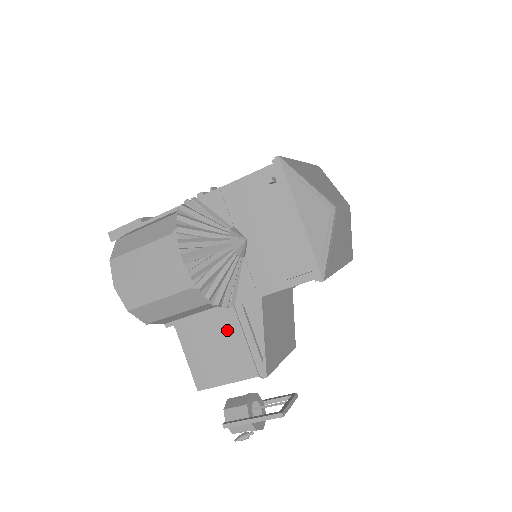
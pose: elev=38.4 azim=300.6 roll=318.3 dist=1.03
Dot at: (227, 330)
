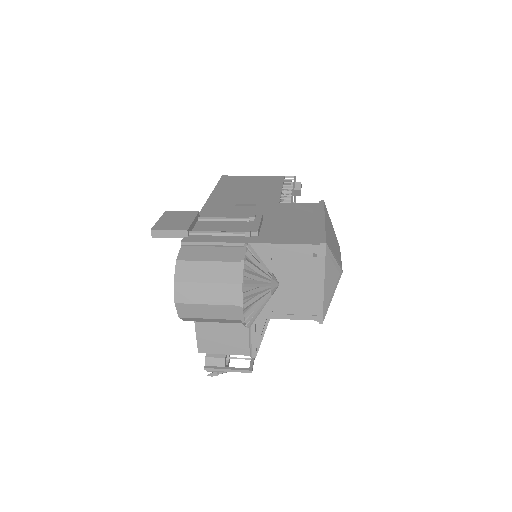
Dot at: (236, 325)
